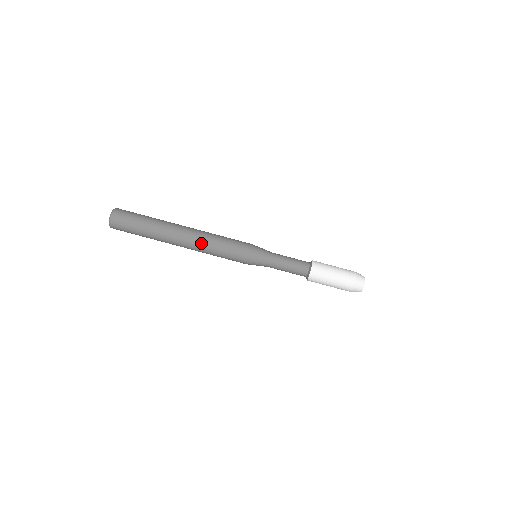
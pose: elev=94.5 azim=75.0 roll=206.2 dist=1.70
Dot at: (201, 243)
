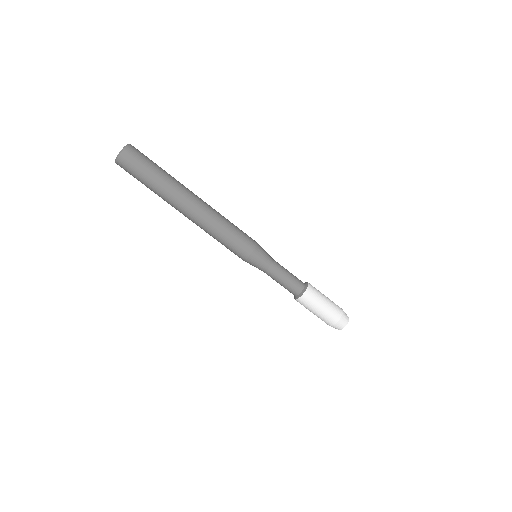
Dot at: (212, 217)
